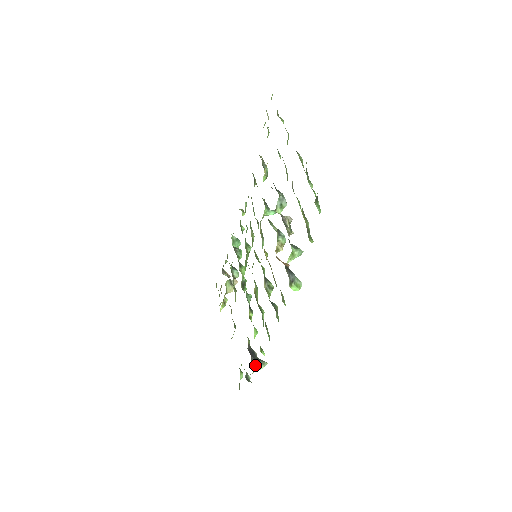
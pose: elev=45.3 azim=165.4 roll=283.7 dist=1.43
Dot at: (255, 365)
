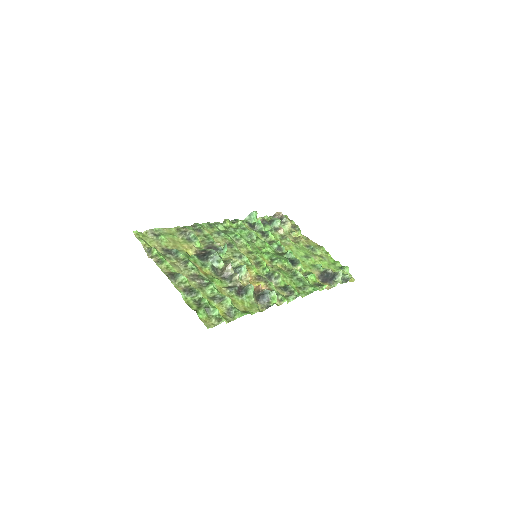
Dot at: (335, 283)
